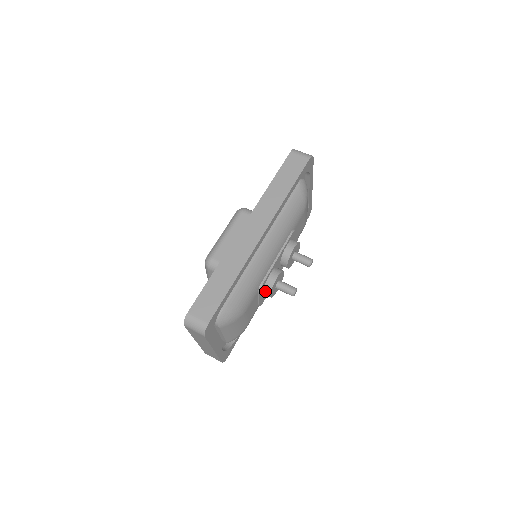
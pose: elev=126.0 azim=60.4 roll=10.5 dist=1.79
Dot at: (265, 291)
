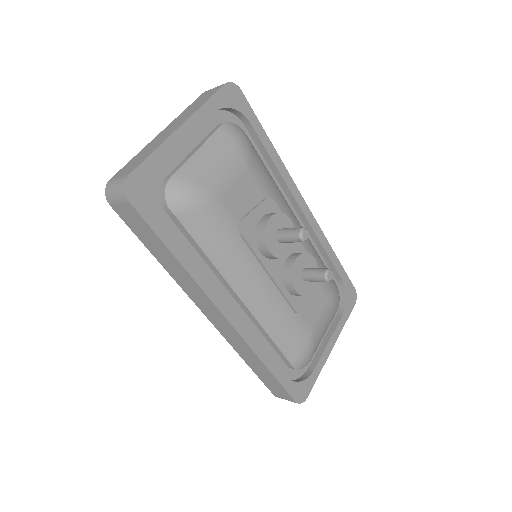
Dot at: (267, 215)
